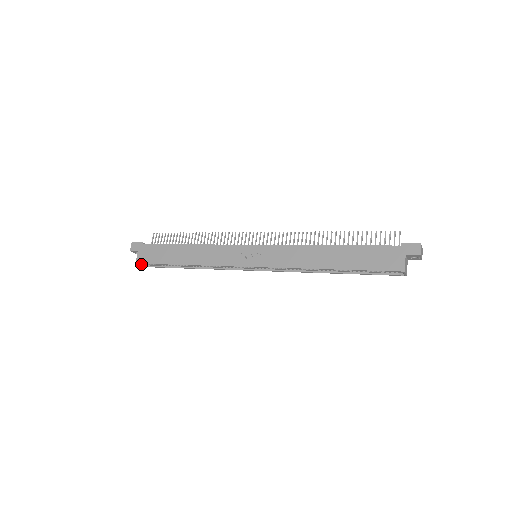
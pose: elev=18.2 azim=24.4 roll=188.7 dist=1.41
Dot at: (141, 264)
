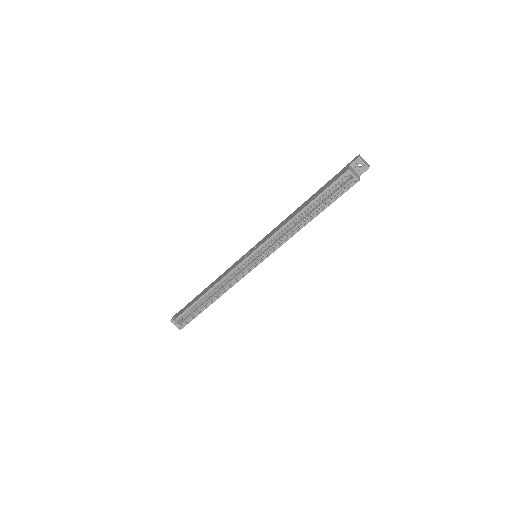
Dot at: (176, 322)
